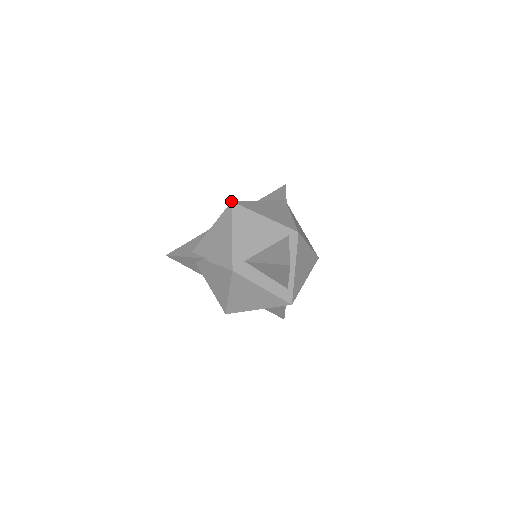
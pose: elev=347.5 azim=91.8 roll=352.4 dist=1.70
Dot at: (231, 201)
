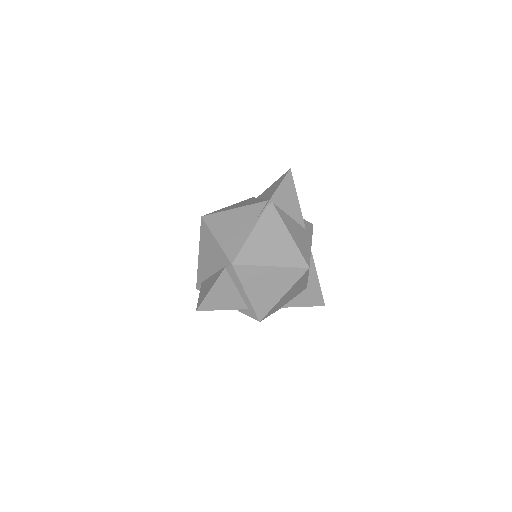
Dot at: (201, 216)
